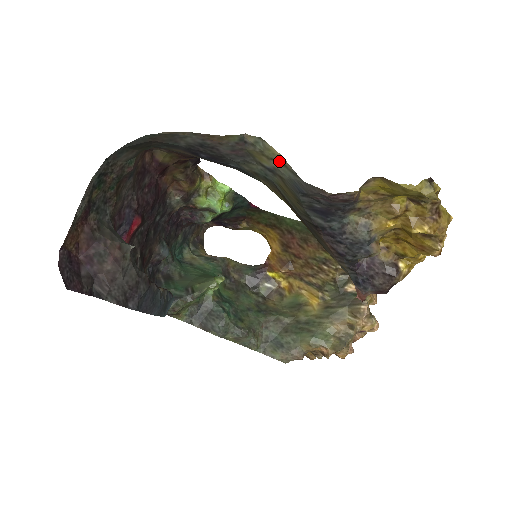
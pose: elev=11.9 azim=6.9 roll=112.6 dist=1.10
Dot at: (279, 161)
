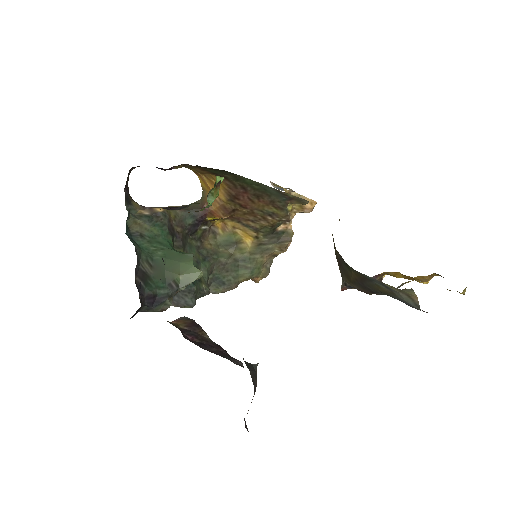
Dot at: (409, 296)
